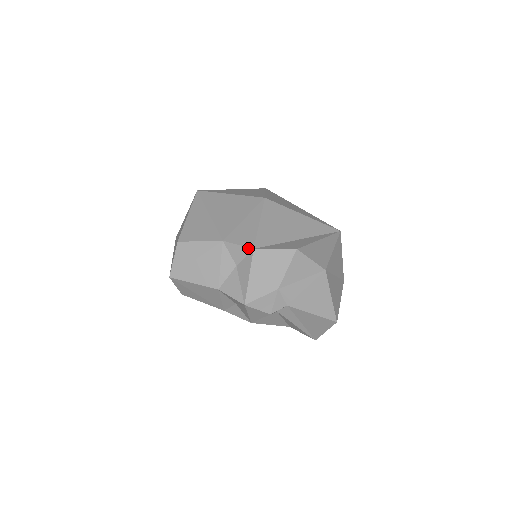
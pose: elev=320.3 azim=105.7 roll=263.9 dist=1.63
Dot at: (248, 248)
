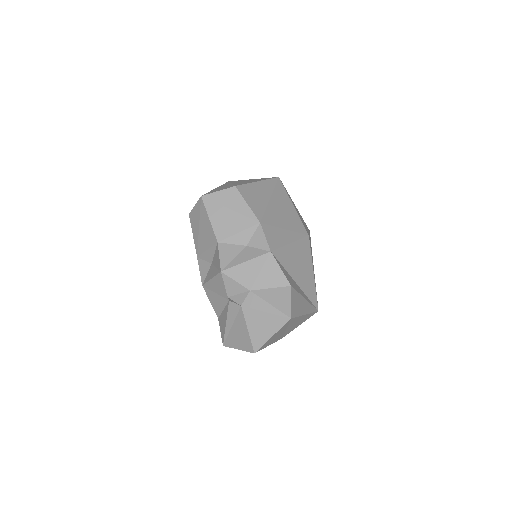
Dot at: (268, 247)
